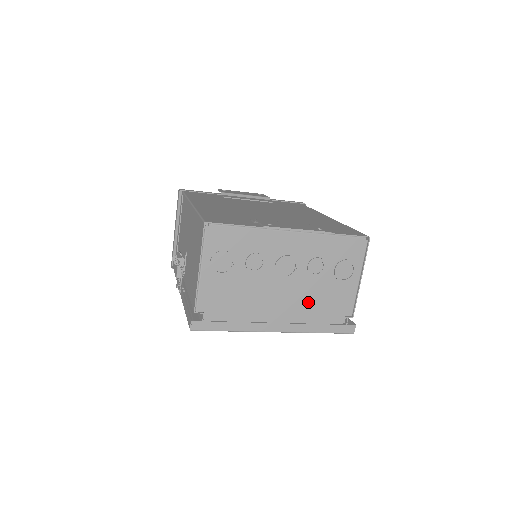
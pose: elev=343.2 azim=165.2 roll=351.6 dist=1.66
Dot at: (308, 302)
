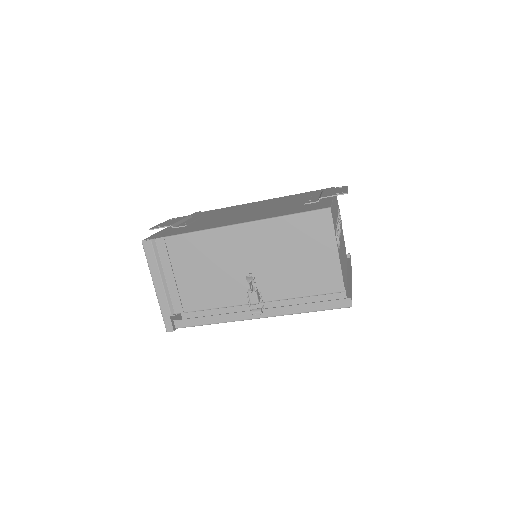
Dot at: occluded
